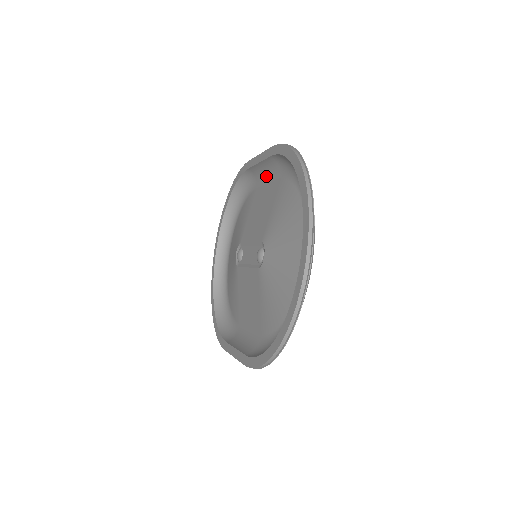
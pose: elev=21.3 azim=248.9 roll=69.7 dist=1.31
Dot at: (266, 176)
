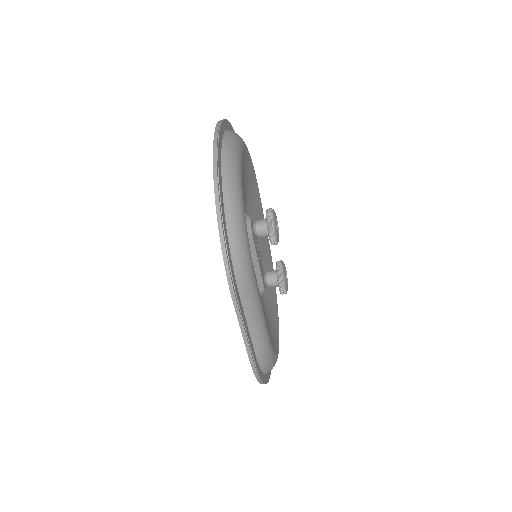
Dot at: occluded
